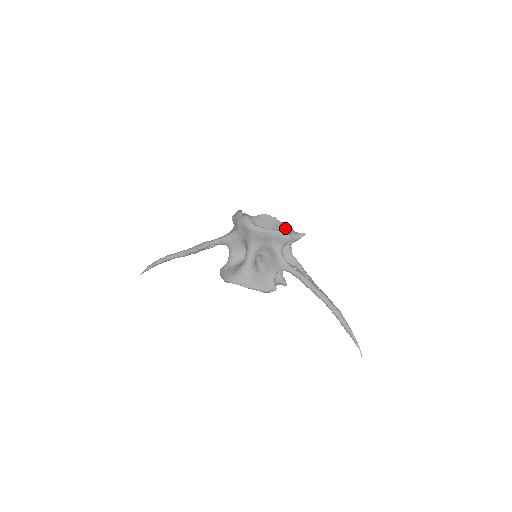
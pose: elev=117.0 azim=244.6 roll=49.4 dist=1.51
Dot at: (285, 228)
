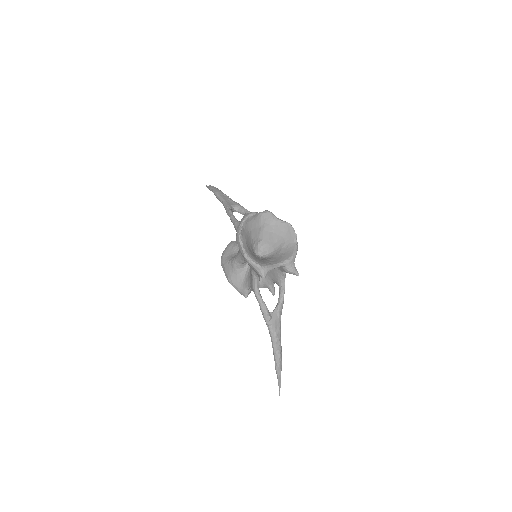
Dot at: (287, 255)
